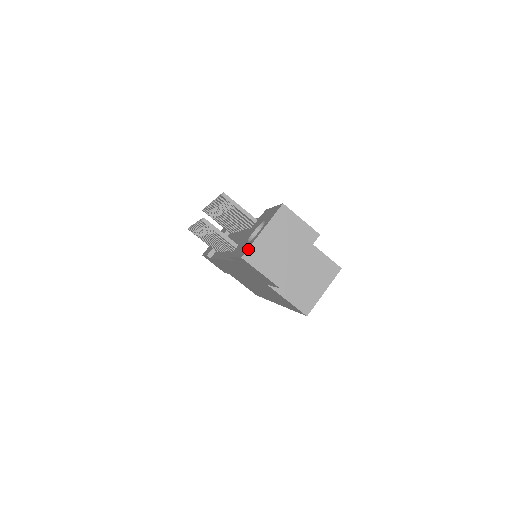
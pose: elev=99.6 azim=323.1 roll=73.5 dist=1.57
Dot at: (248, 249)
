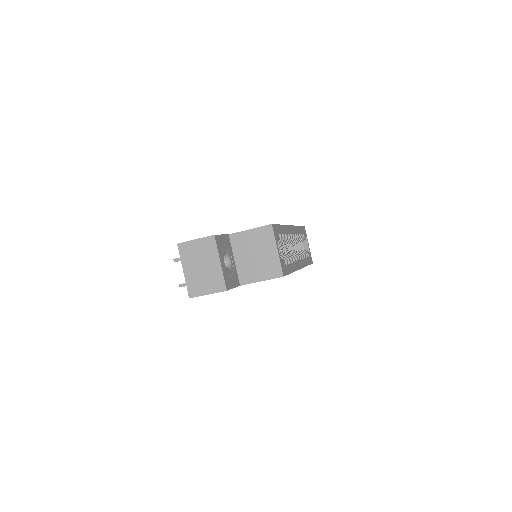
Dot at: (187, 290)
